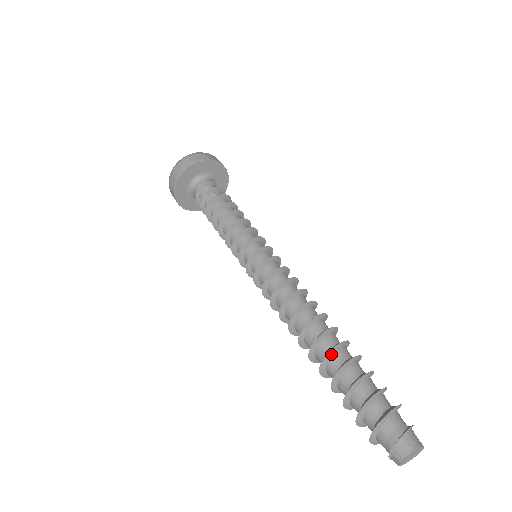
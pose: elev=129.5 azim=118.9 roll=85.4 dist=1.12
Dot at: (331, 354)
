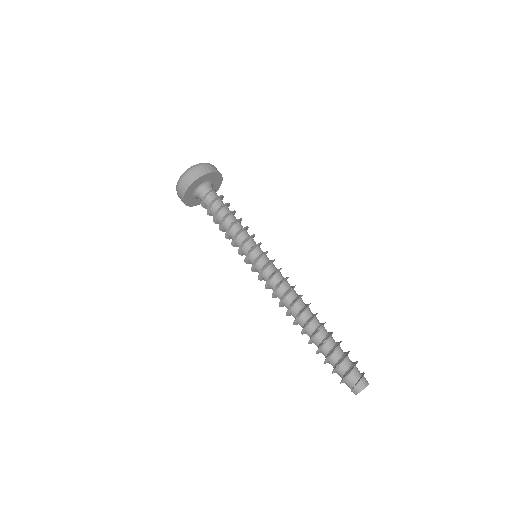
Dot at: (318, 331)
